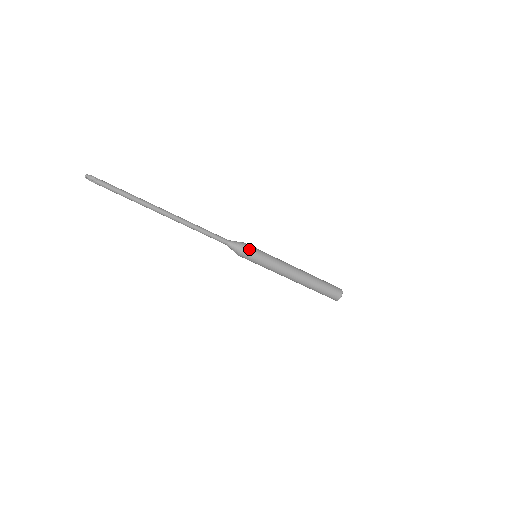
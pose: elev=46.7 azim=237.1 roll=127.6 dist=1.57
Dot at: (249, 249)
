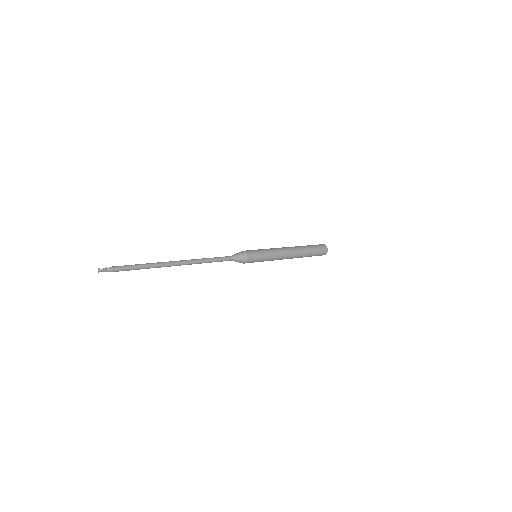
Dot at: occluded
